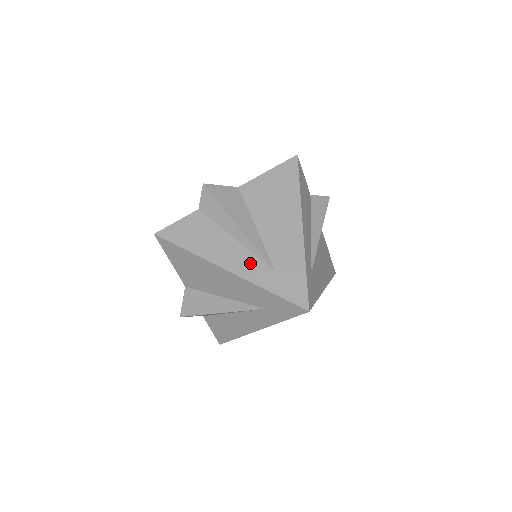
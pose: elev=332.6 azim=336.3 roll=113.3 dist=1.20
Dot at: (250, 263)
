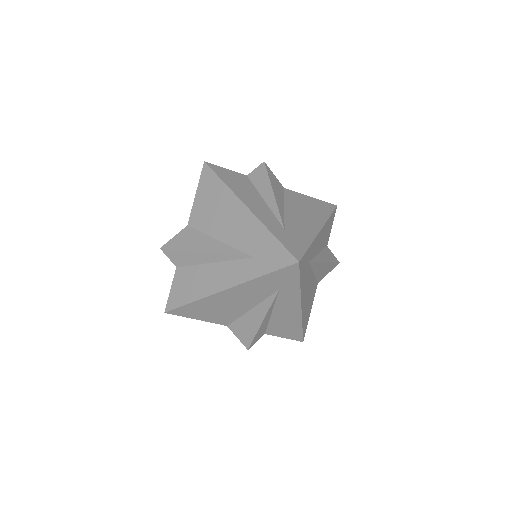
Dot at: (267, 215)
